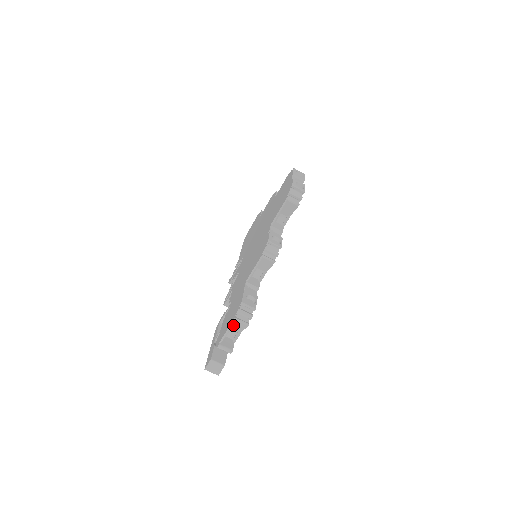
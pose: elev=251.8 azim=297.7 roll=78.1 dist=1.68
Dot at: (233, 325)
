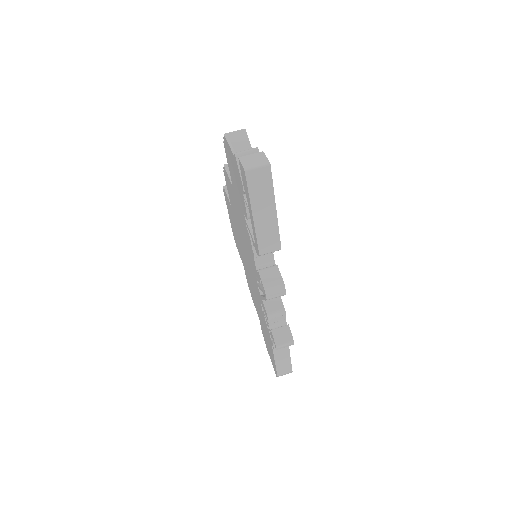
Dot at: (235, 150)
